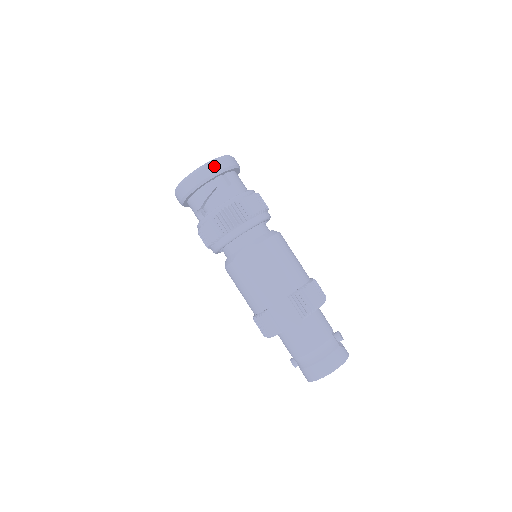
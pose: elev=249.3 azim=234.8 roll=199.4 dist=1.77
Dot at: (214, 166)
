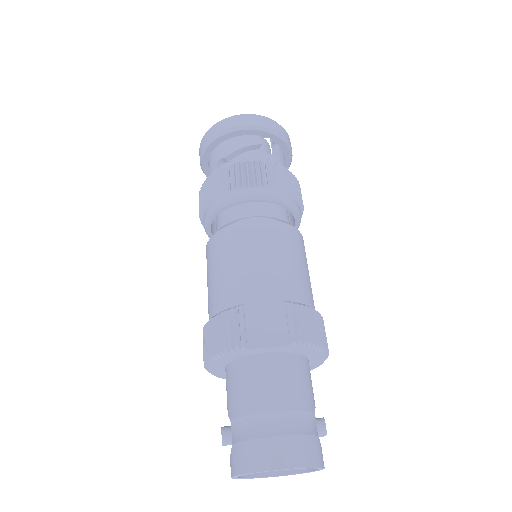
Dot at: (272, 124)
